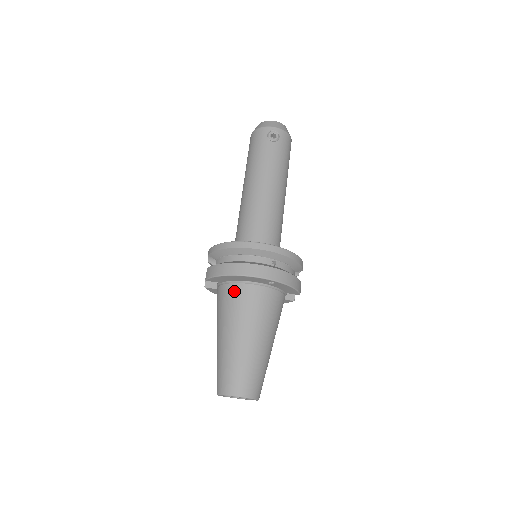
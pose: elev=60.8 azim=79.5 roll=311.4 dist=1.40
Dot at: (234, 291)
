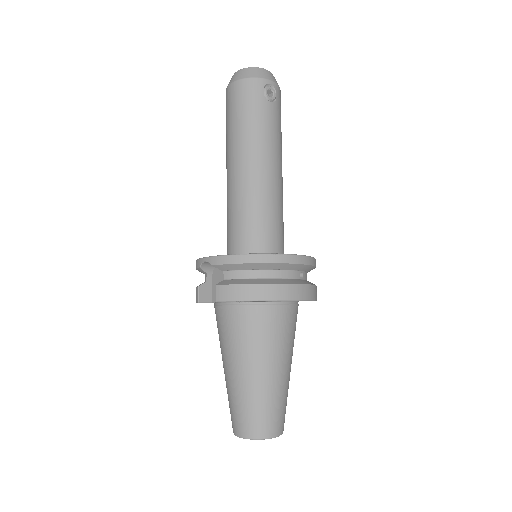
Dot at: (259, 315)
